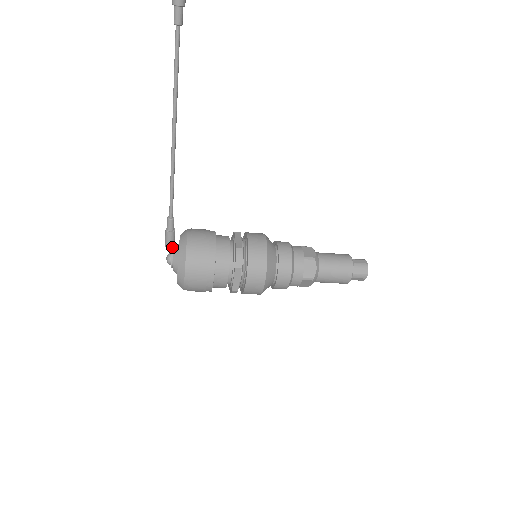
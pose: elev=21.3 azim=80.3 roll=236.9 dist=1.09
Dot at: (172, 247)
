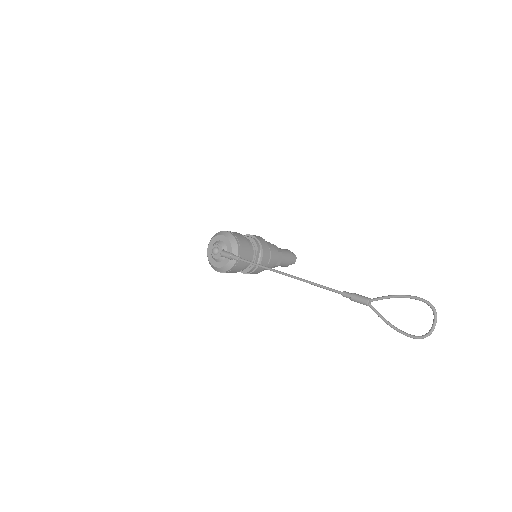
Dot at: occluded
